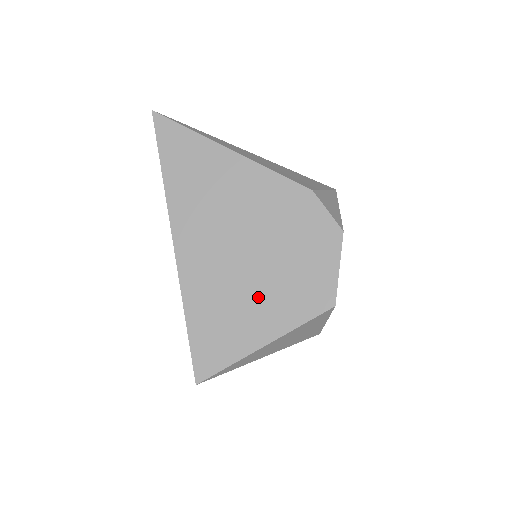
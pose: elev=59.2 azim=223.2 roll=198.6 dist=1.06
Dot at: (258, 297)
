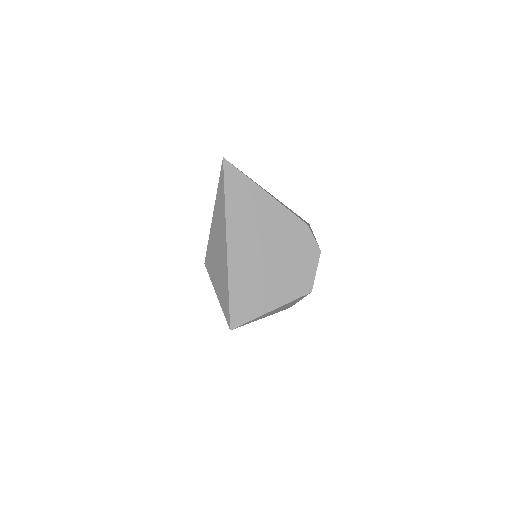
Dot at: (272, 282)
